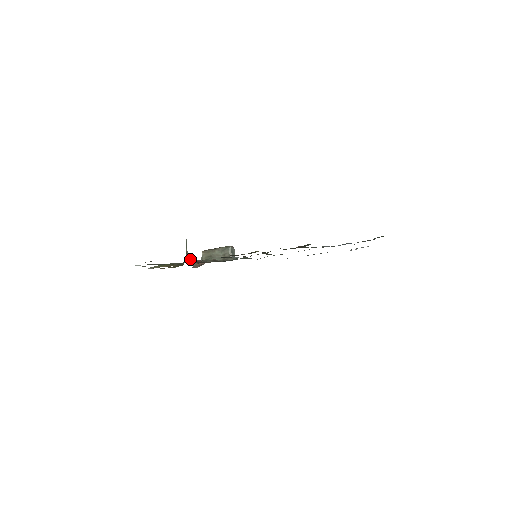
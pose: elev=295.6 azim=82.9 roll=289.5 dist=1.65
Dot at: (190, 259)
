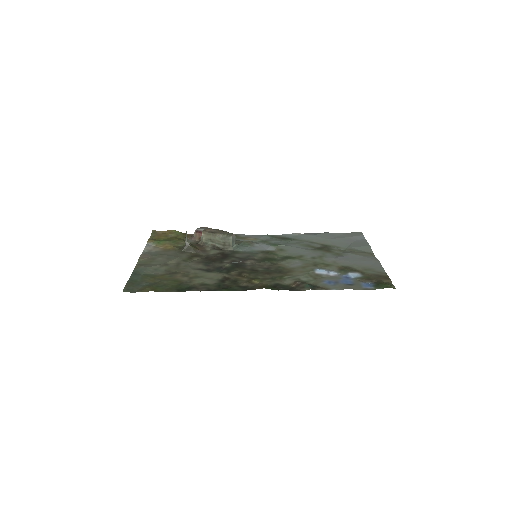
Dot at: (189, 246)
